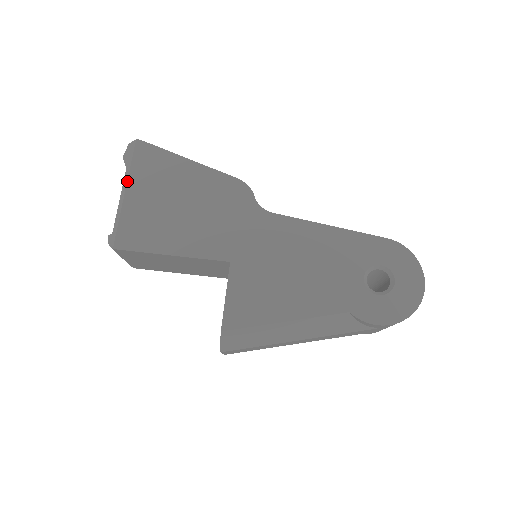
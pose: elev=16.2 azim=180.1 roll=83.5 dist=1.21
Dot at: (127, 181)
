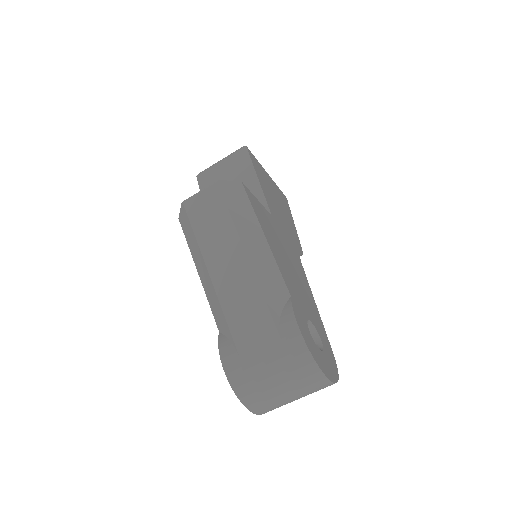
Dot at: occluded
